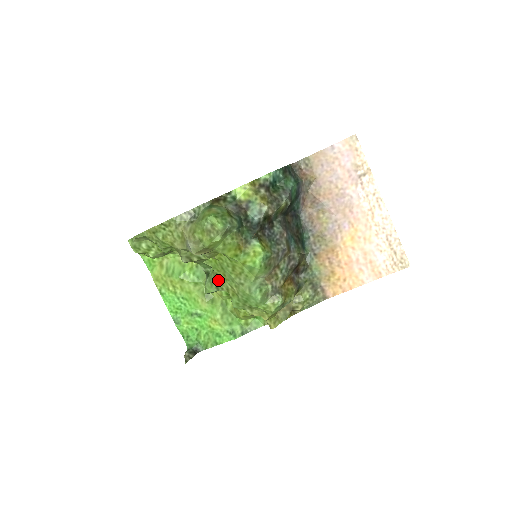
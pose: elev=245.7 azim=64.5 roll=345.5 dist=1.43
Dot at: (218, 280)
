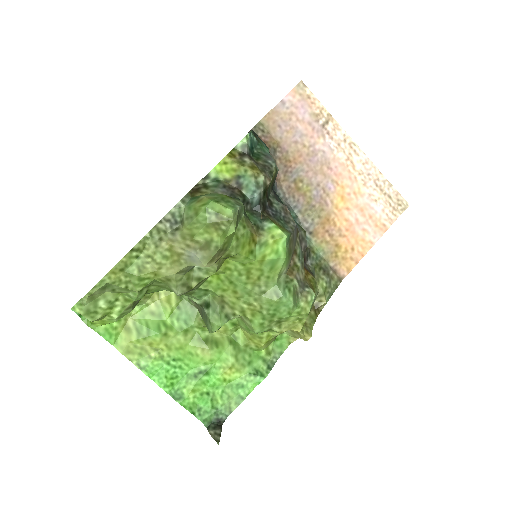
Dot at: (225, 305)
